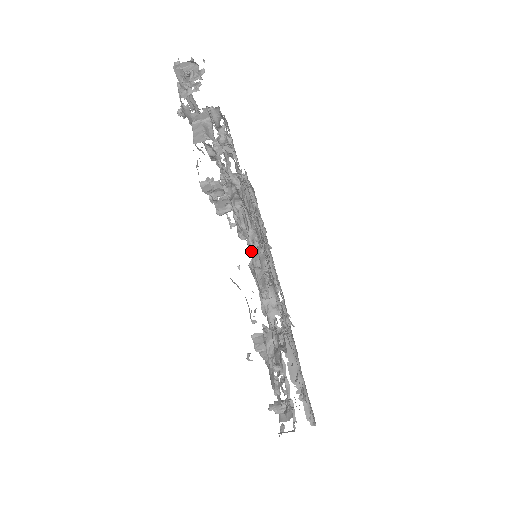
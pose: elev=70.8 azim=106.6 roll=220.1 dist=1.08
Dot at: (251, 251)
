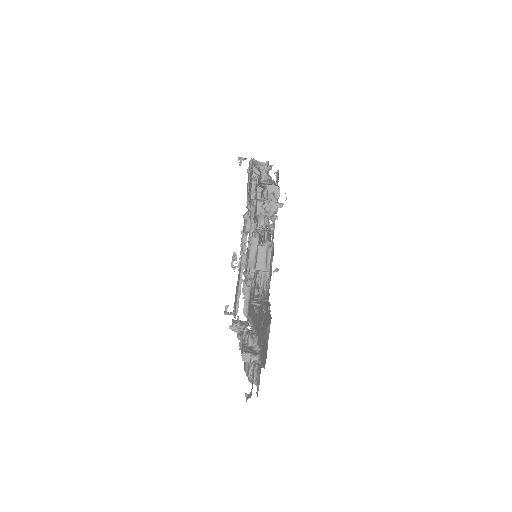
Dot at: (249, 209)
